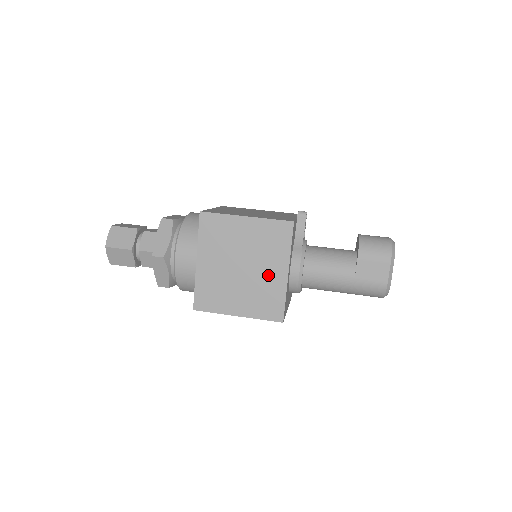
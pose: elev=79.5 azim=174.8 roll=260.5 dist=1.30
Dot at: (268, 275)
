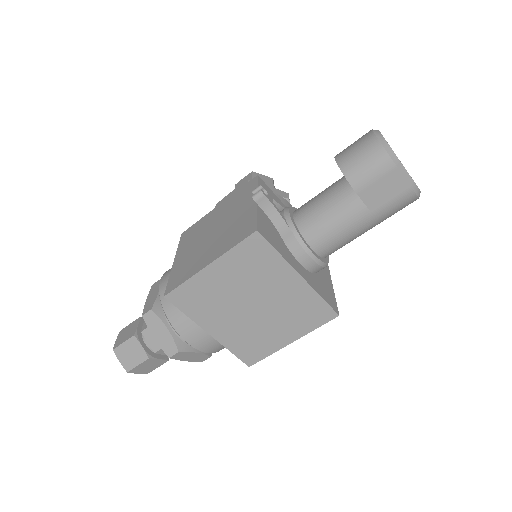
Dot at: (283, 293)
